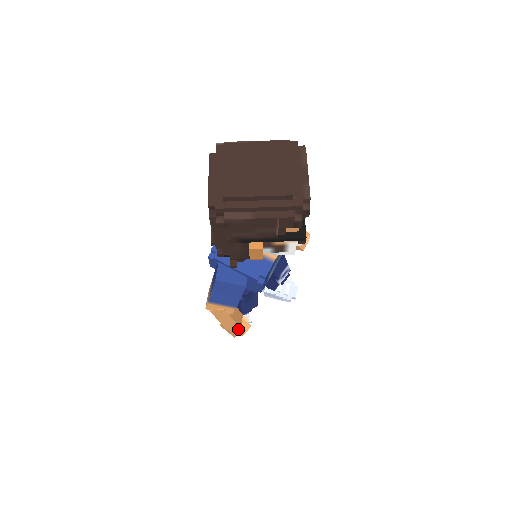
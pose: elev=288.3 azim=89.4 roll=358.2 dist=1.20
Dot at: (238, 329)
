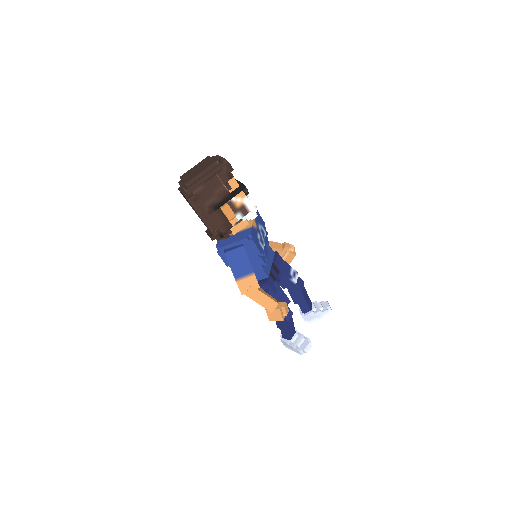
Dot at: (278, 307)
